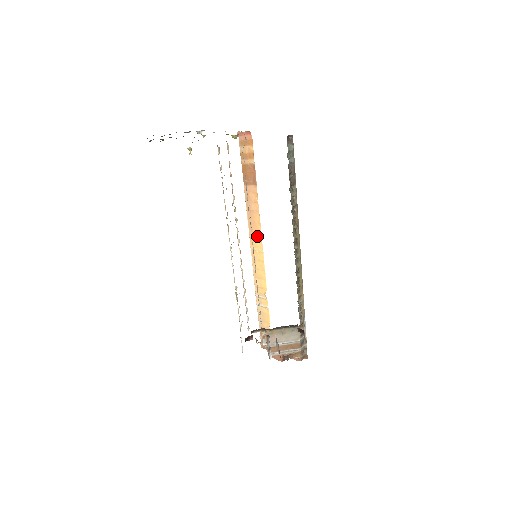
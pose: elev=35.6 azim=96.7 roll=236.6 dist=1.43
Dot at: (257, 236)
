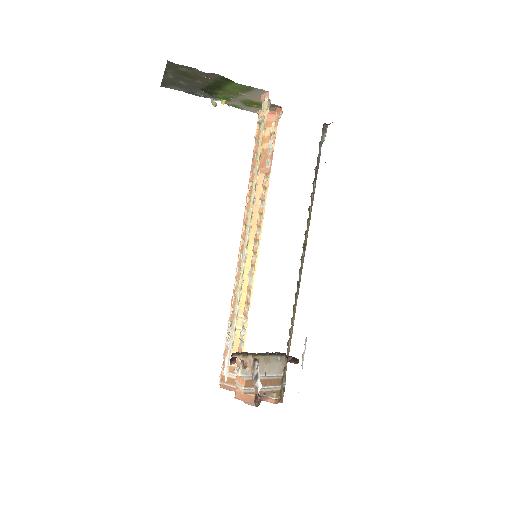
Dot at: (254, 236)
